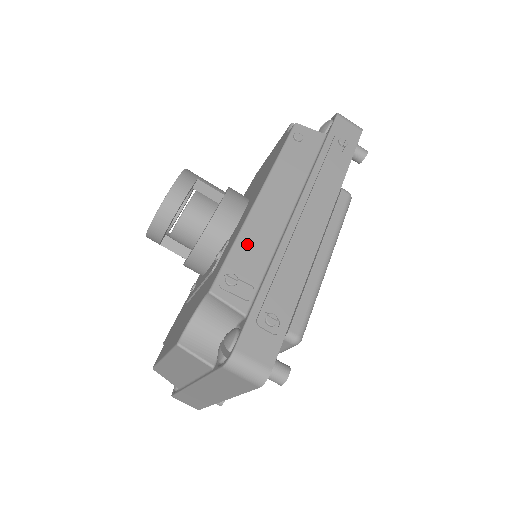
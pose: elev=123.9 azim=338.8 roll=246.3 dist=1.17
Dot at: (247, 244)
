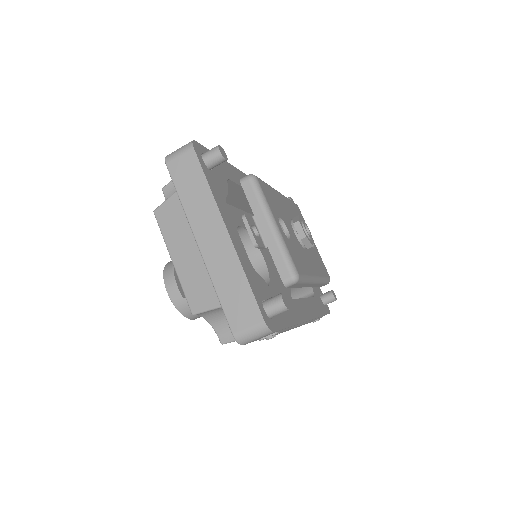
Dot at: occluded
